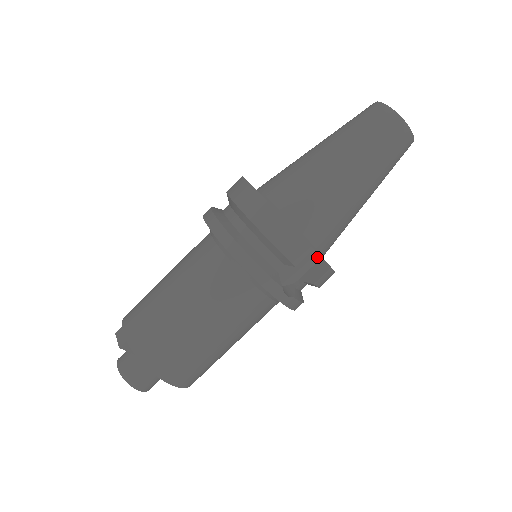
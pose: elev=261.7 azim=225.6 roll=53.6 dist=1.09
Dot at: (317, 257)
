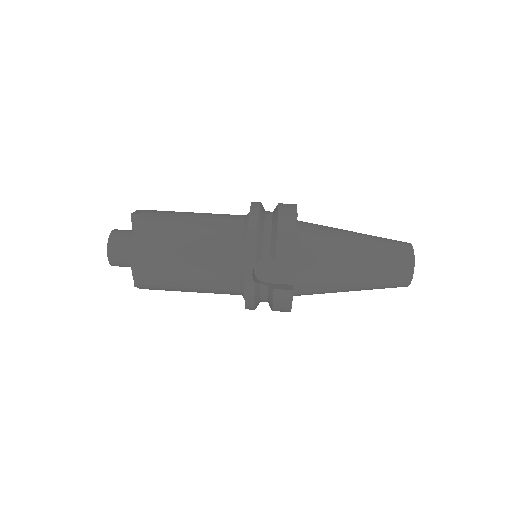
Dot at: (291, 281)
